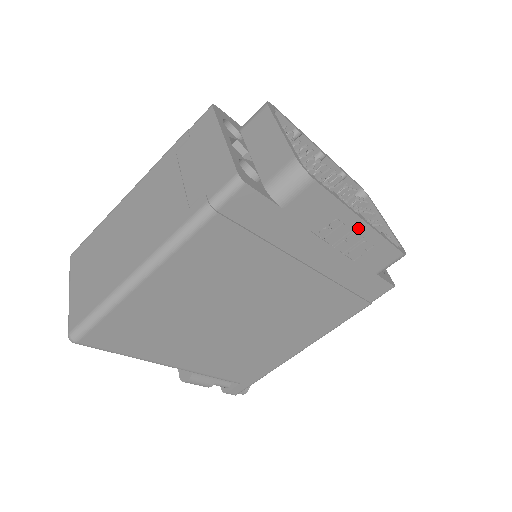
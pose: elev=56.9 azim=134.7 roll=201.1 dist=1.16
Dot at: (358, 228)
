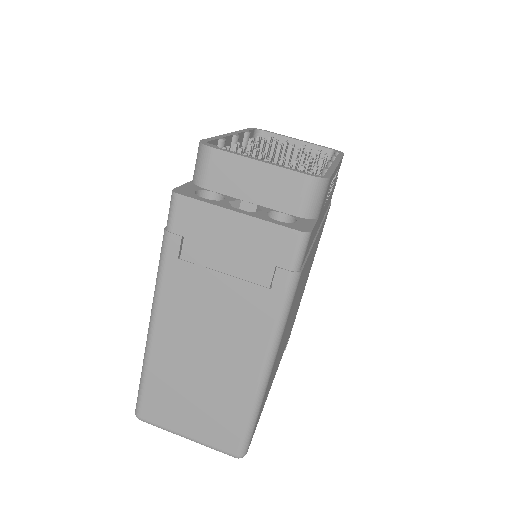
Dot at: occluded
